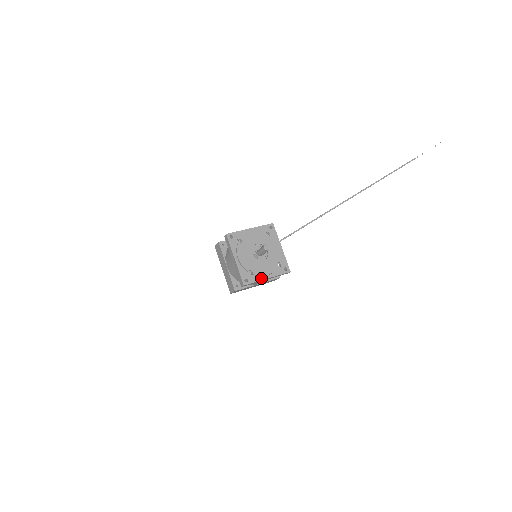
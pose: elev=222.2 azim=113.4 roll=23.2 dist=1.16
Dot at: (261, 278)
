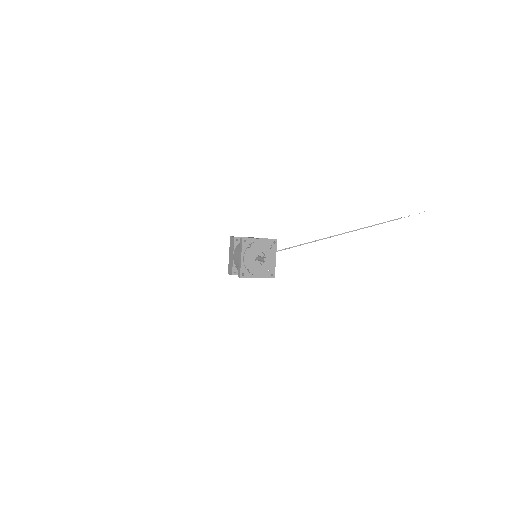
Dot at: (253, 276)
